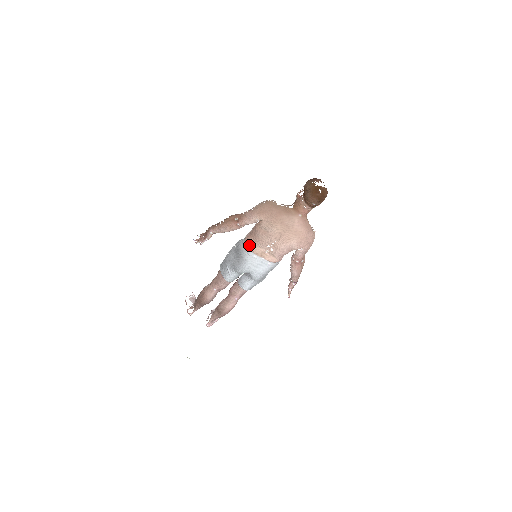
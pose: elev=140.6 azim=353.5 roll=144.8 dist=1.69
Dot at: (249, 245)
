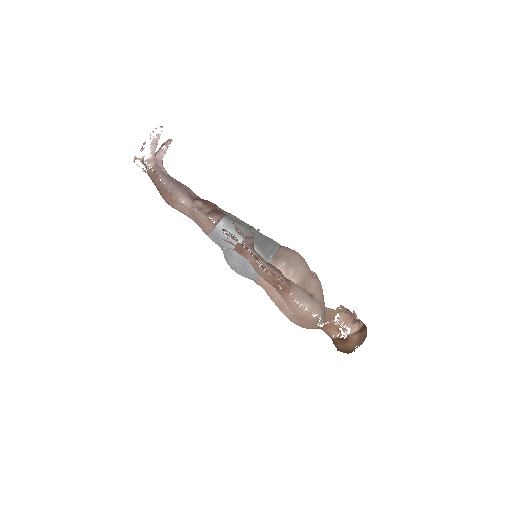
Dot at: (260, 283)
